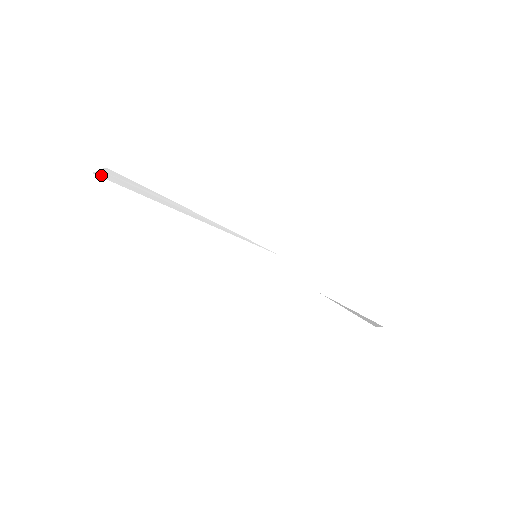
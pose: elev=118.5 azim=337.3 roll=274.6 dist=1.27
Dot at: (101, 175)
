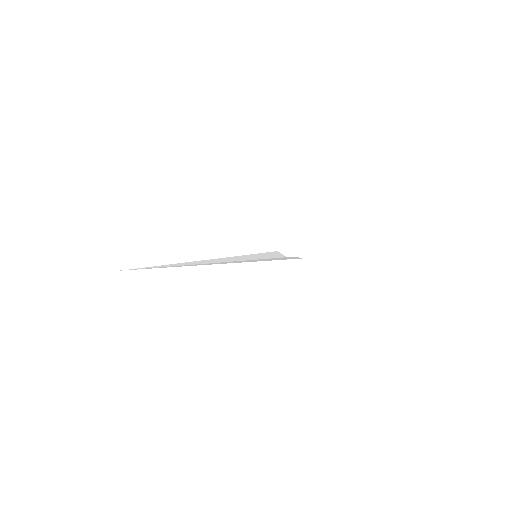
Dot at: occluded
